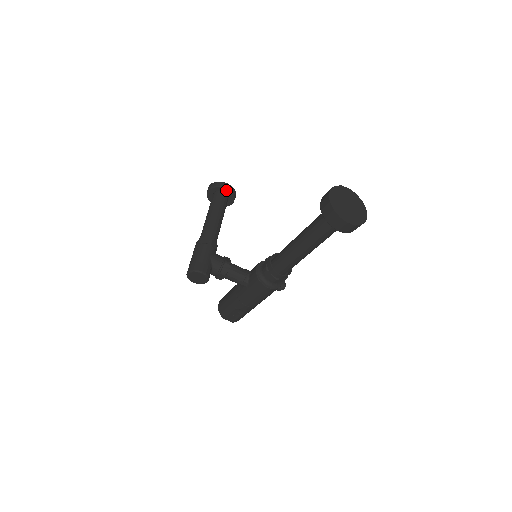
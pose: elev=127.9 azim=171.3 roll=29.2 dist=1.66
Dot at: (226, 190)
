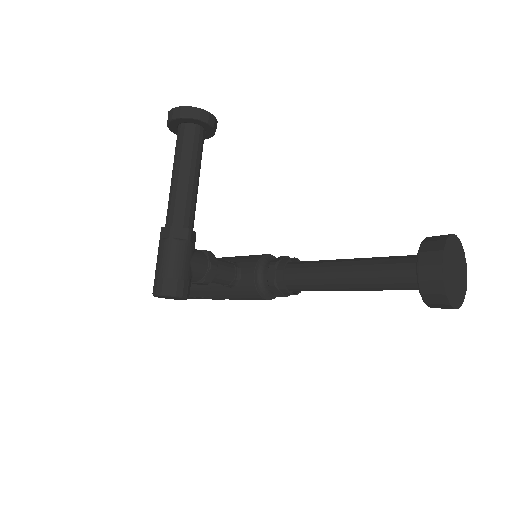
Dot at: (206, 124)
